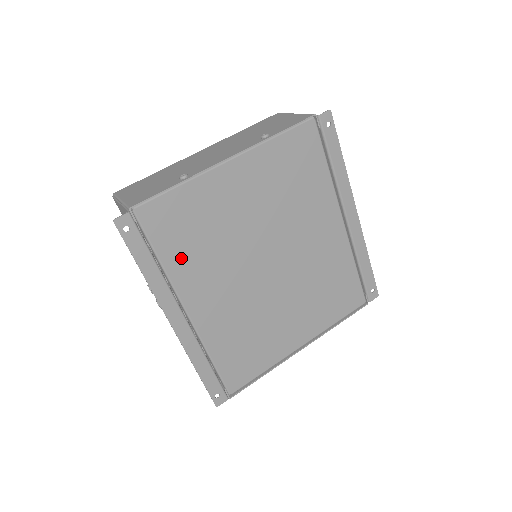
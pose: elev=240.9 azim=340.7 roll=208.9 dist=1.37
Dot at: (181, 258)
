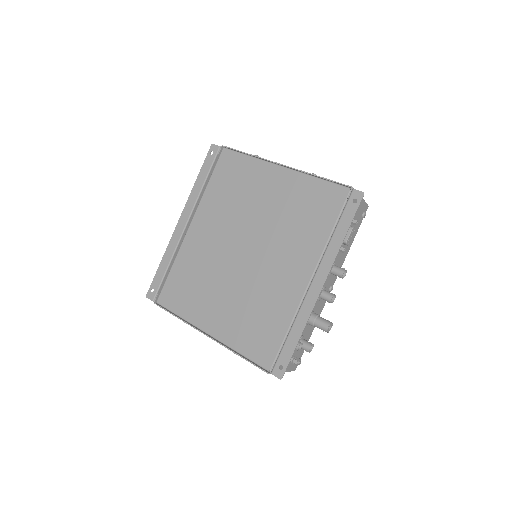
Dot at: (215, 193)
